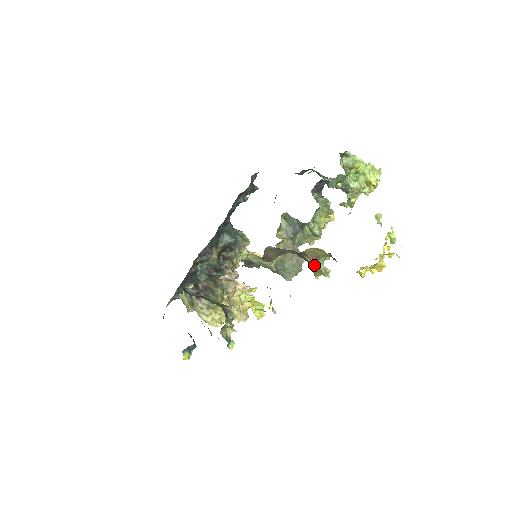
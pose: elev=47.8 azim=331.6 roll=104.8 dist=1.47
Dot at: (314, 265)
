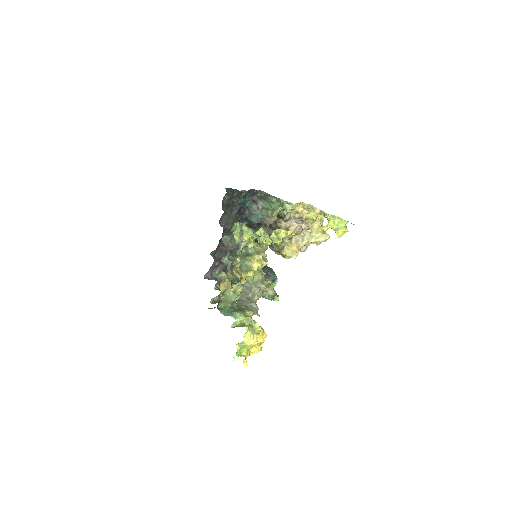
Dot at: occluded
